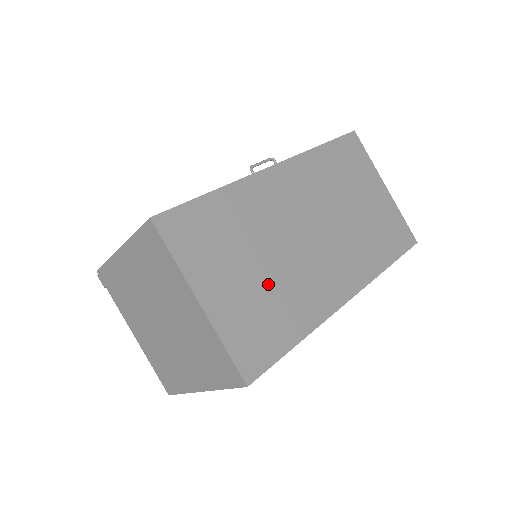
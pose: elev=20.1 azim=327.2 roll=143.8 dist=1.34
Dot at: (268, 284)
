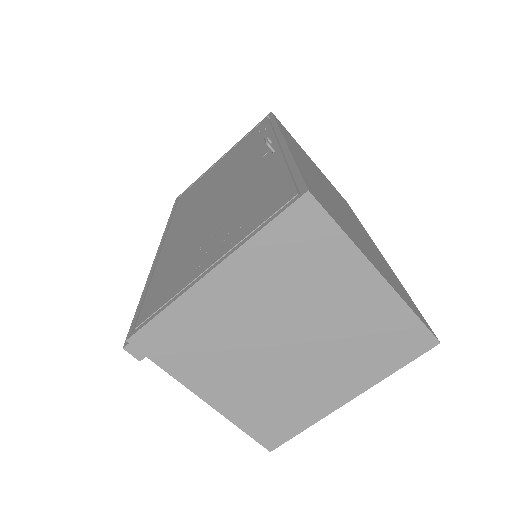
Dot at: (368, 247)
